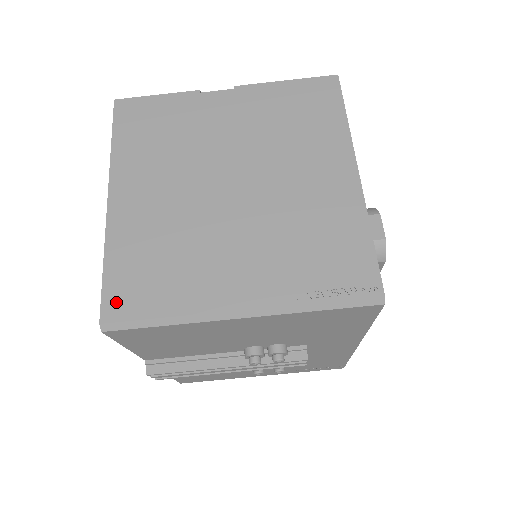
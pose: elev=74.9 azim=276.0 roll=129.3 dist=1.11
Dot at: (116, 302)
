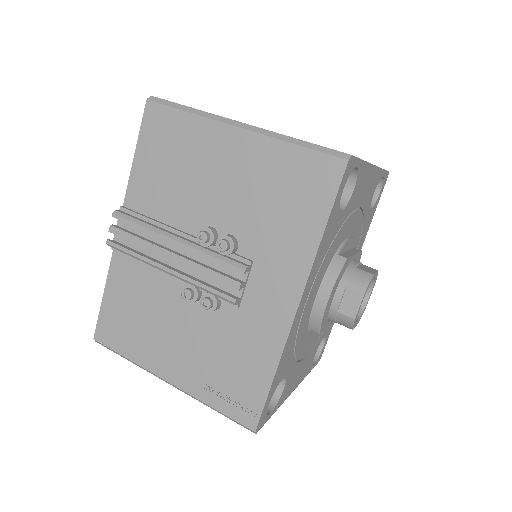
Dot at: occluded
